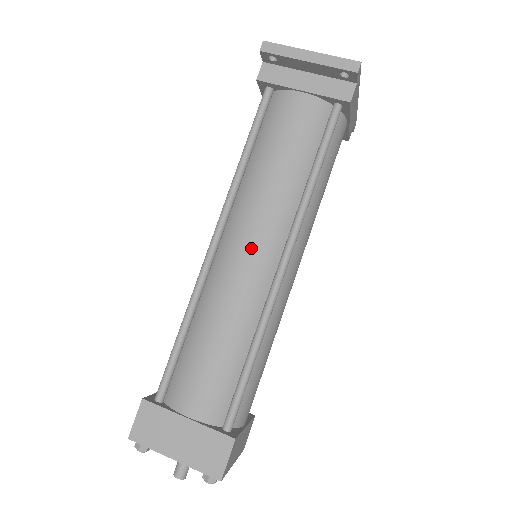
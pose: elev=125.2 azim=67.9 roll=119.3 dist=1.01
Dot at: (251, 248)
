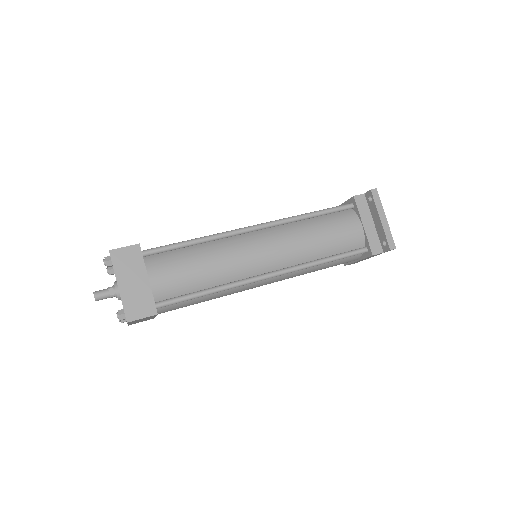
Dot at: (267, 252)
